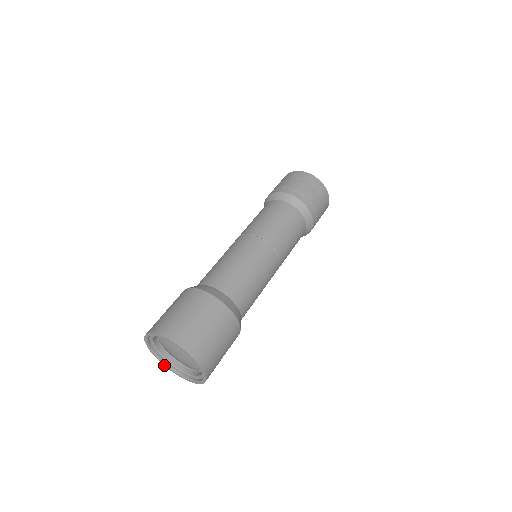
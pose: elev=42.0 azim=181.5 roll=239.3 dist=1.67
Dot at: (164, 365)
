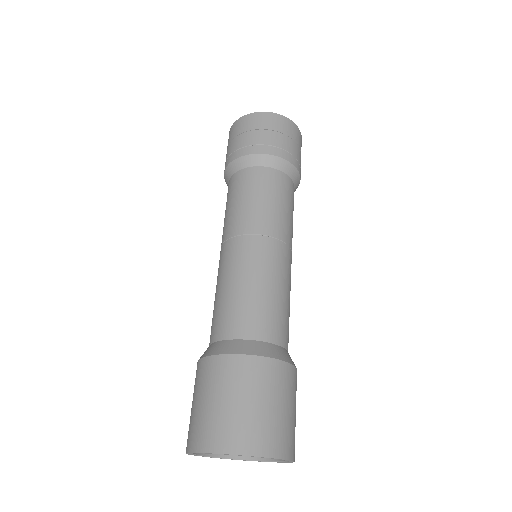
Dot at: (189, 454)
